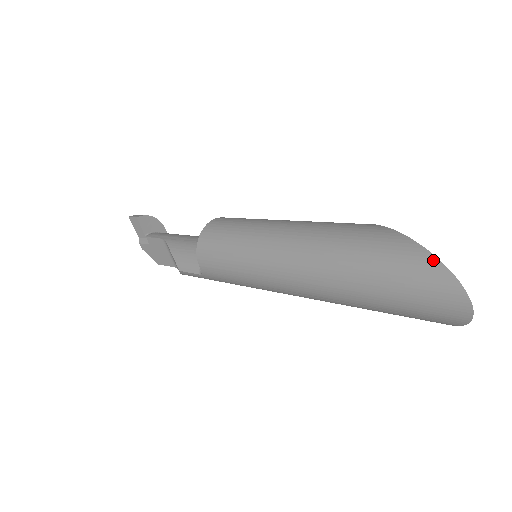
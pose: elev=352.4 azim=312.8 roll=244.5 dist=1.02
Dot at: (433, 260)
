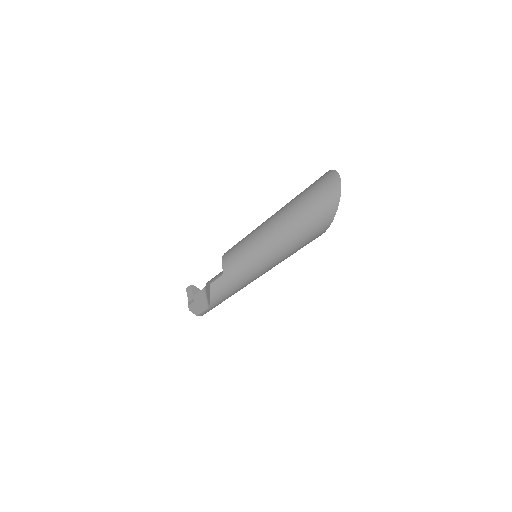
Dot at: (325, 173)
